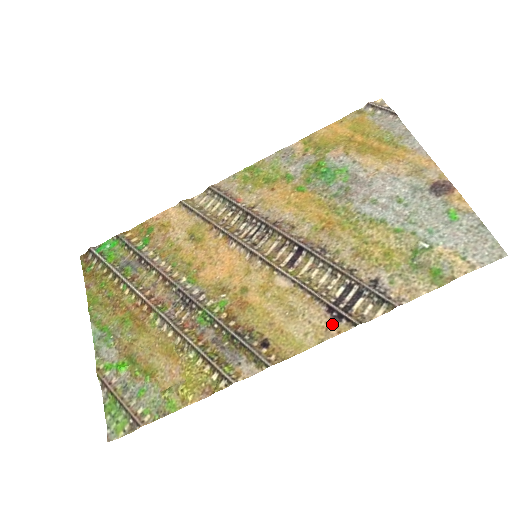
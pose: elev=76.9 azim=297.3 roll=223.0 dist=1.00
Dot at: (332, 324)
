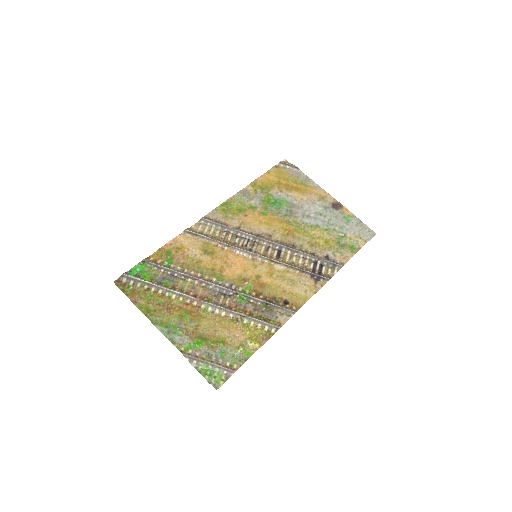
Dot at: (317, 283)
